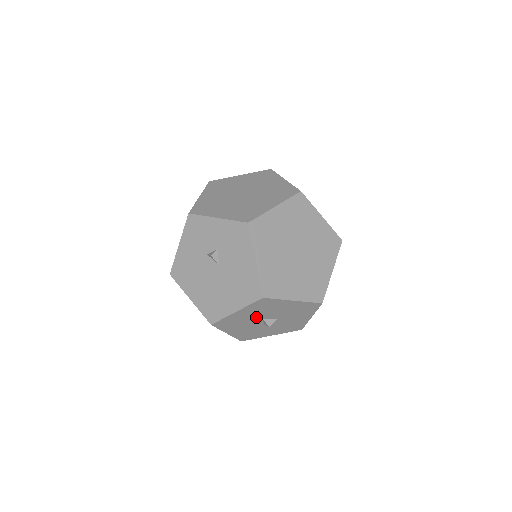
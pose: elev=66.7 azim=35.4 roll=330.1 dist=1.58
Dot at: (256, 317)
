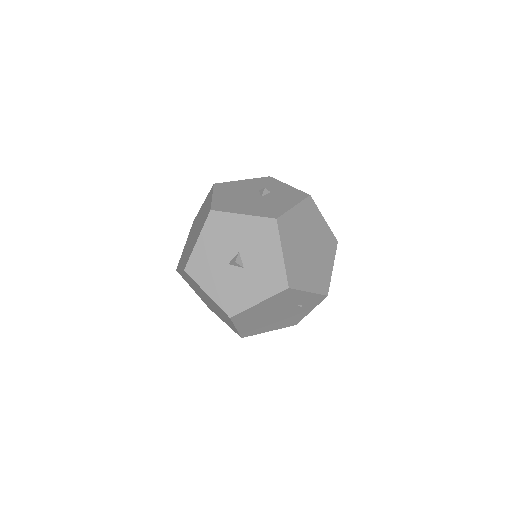
Dot at: (239, 243)
